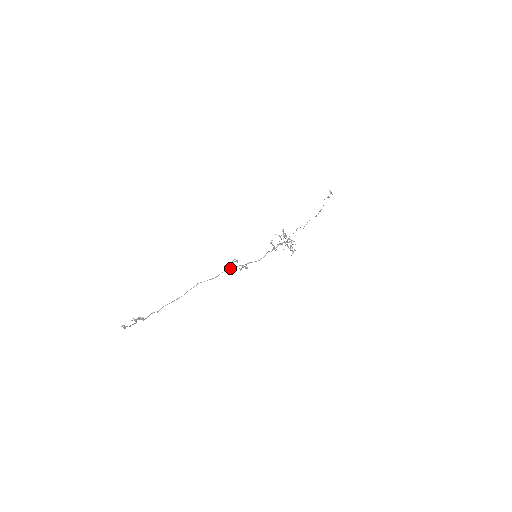
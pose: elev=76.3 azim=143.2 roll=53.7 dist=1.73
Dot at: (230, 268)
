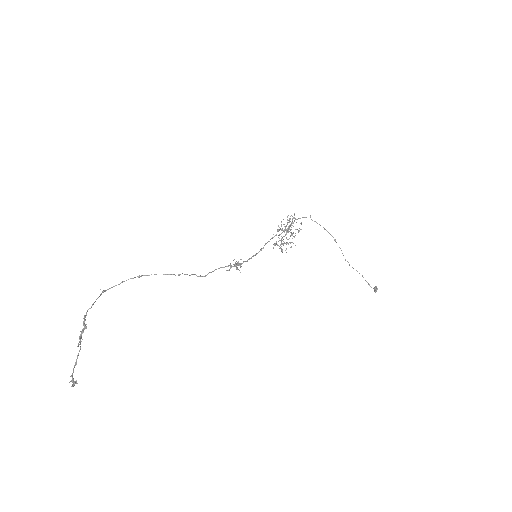
Dot at: occluded
